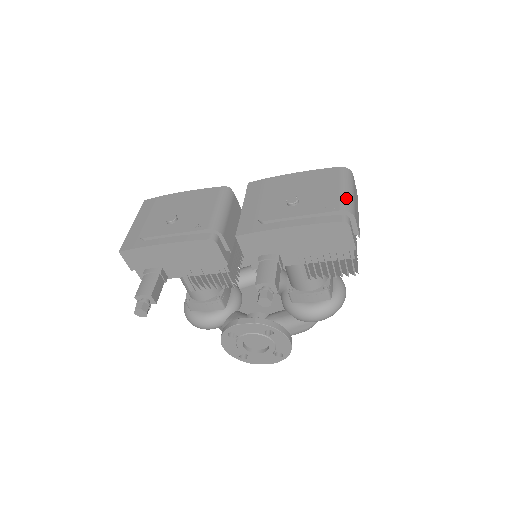
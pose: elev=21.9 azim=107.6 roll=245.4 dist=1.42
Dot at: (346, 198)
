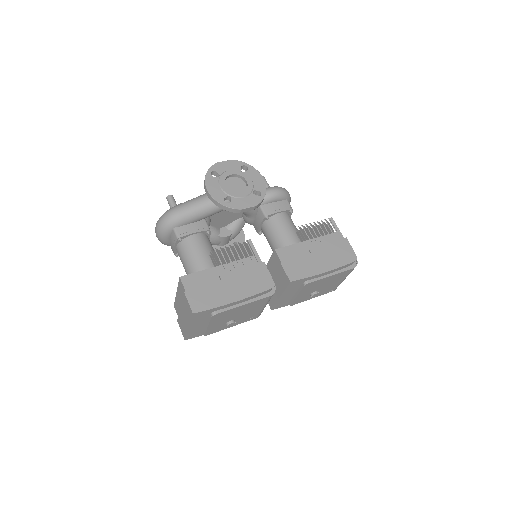
Dot at: occluded
